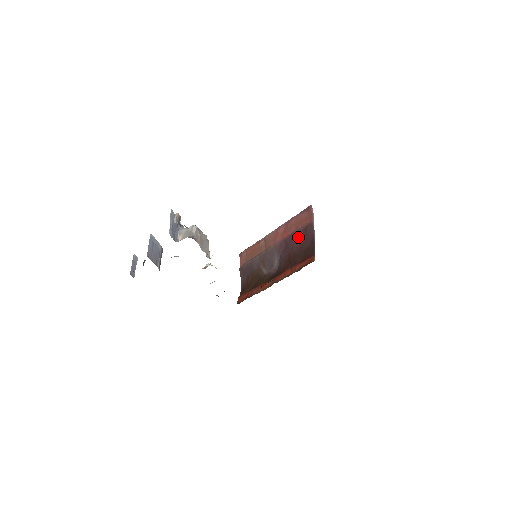
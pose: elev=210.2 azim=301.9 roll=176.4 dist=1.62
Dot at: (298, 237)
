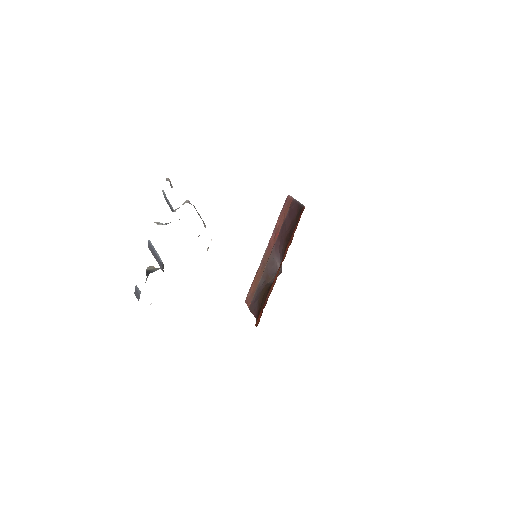
Dot at: (287, 220)
